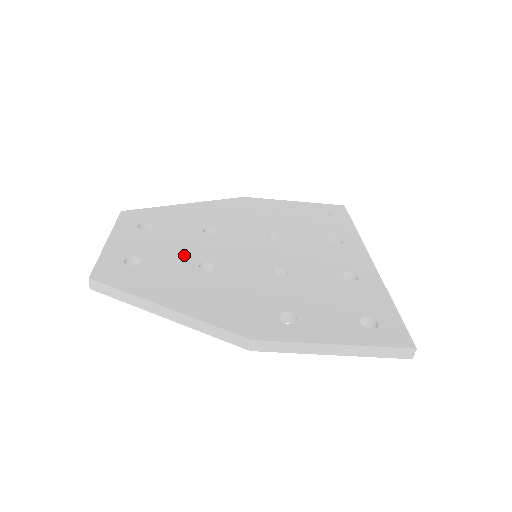
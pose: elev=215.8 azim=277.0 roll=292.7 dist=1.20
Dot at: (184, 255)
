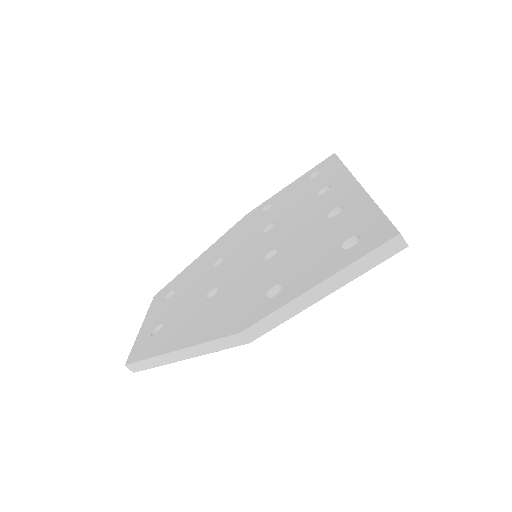
Dot at: (194, 297)
